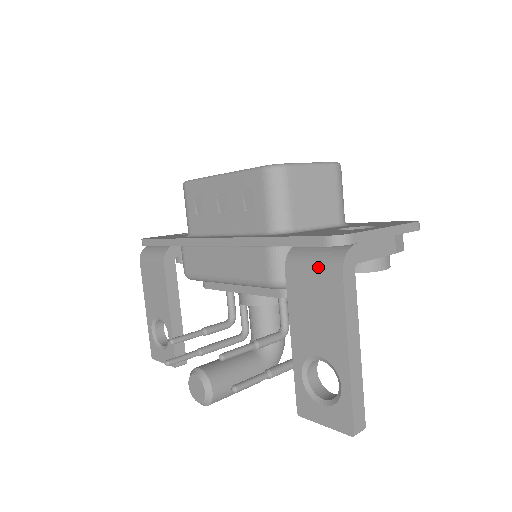
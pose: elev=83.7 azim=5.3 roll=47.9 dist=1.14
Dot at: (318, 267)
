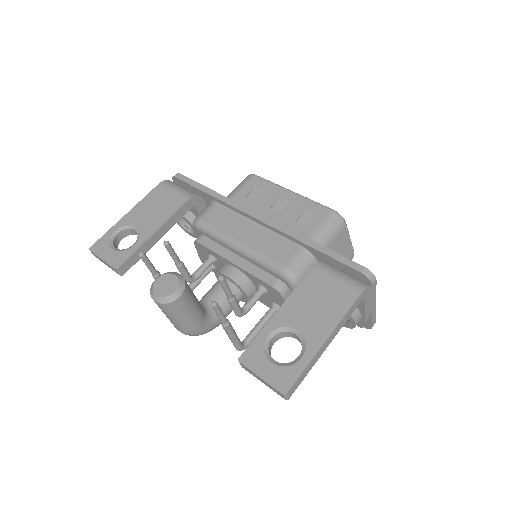
Dot at: (344, 279)
